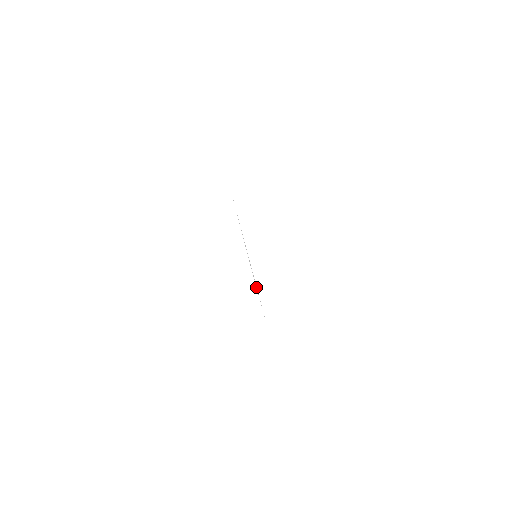
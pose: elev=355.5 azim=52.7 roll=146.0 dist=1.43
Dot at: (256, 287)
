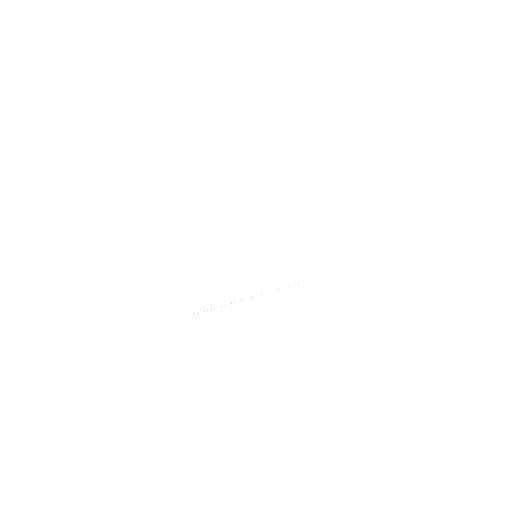
Dot at: occluded
